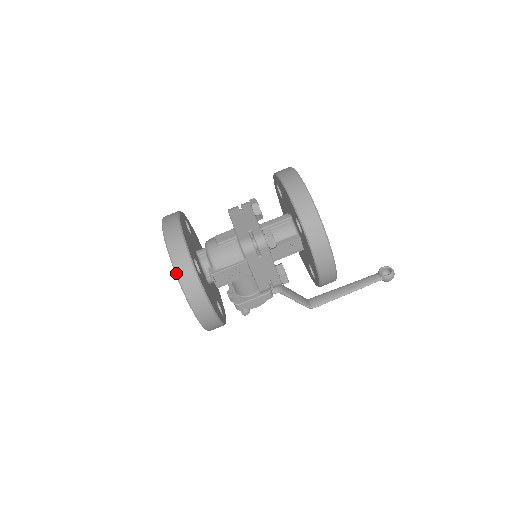
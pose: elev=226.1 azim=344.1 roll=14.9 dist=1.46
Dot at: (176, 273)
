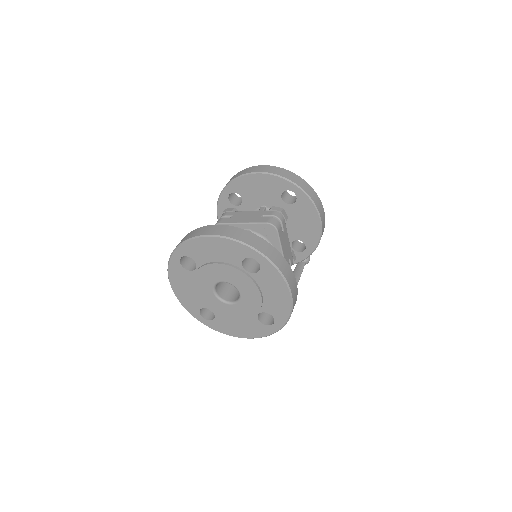
Dot at: (262, 253)
